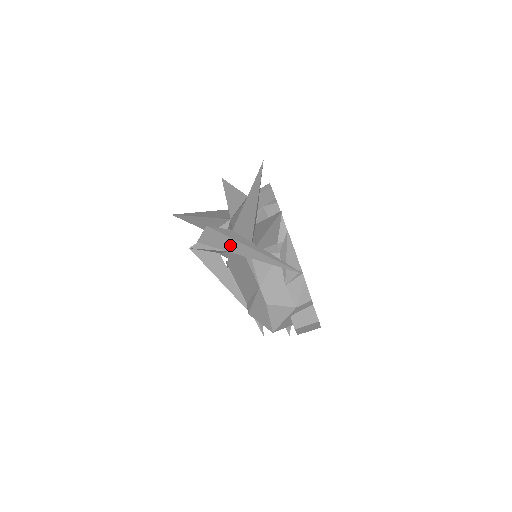
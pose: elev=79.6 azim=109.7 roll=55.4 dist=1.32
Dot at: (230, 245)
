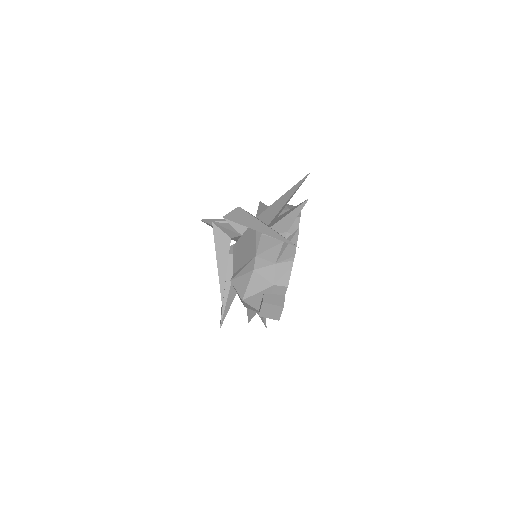
Dot at: (250, 222)
